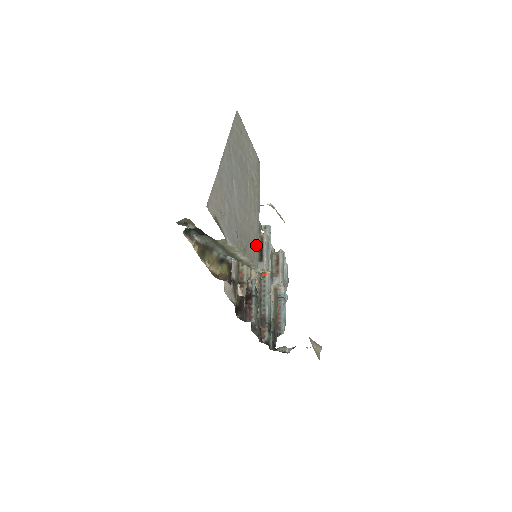
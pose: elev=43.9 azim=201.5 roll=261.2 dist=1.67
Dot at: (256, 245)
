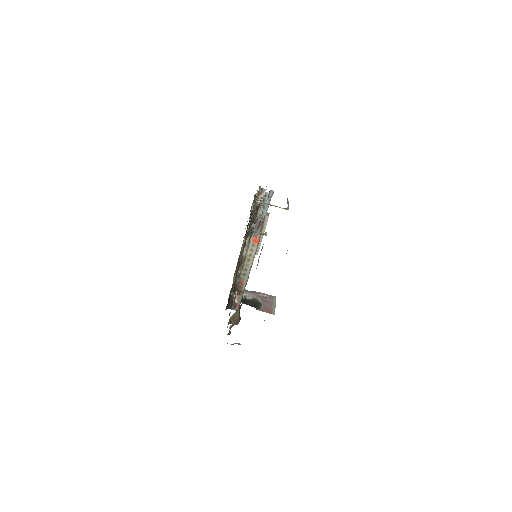
Dot at: occluded
